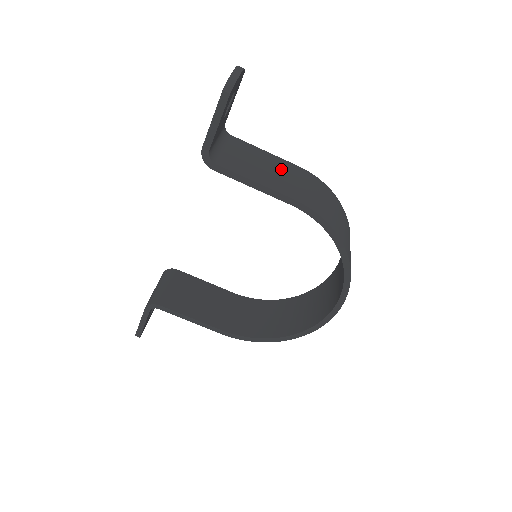
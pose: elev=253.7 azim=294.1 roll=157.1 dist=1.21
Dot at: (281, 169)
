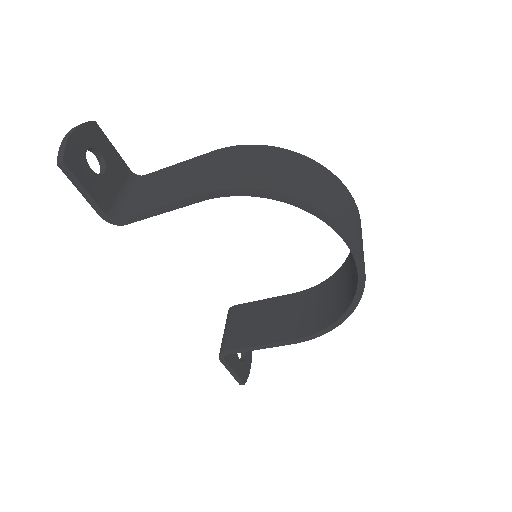
Dot at: (191, 170)
